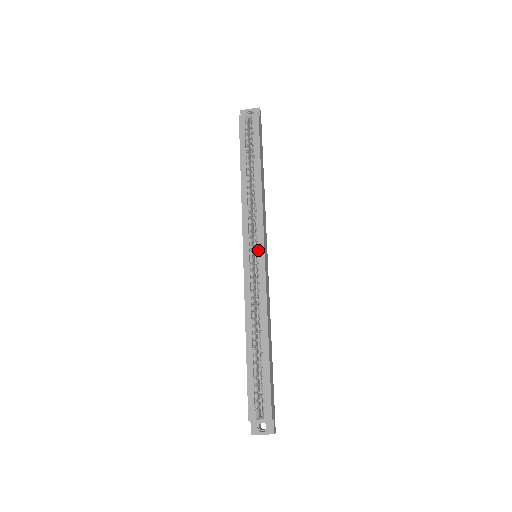
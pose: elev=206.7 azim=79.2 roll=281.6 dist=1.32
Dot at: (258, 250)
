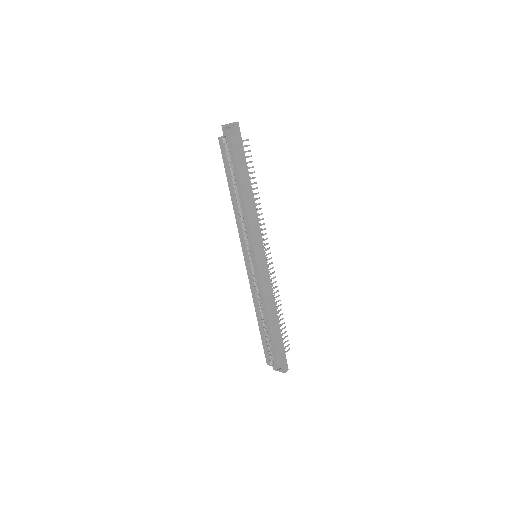
Dot at: (252, 257)
